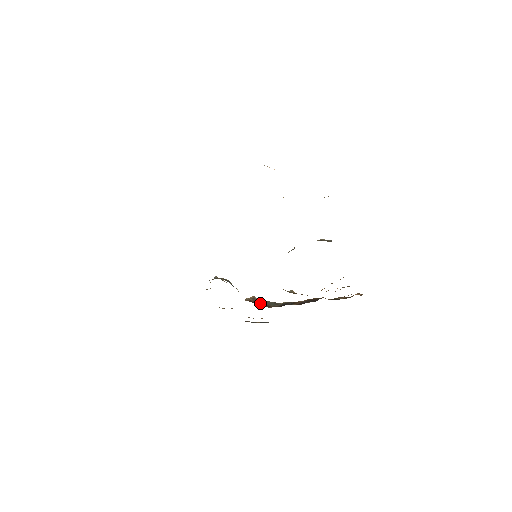
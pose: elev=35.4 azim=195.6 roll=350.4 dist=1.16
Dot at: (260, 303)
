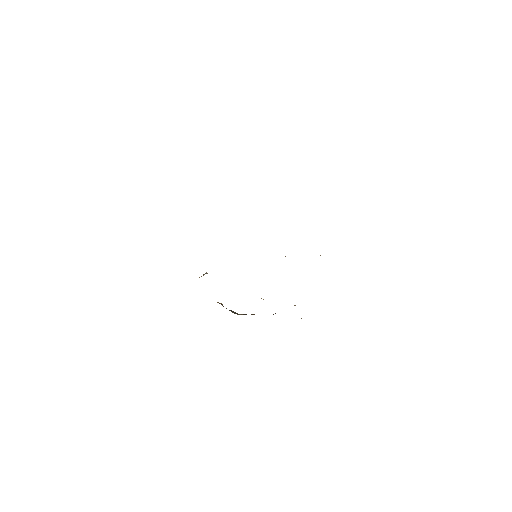
Dot at: occluded
